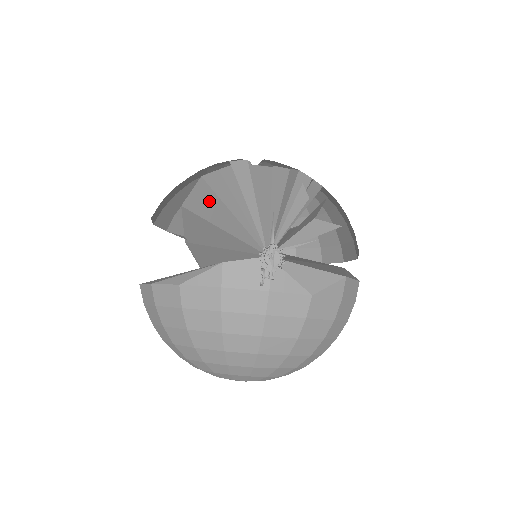
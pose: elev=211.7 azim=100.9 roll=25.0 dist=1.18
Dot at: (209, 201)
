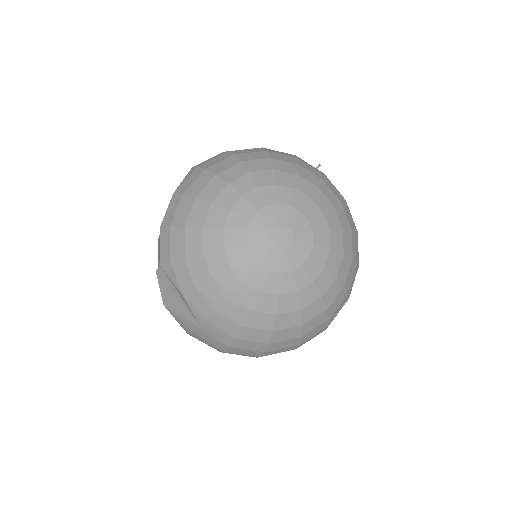
Dot at: occluded
